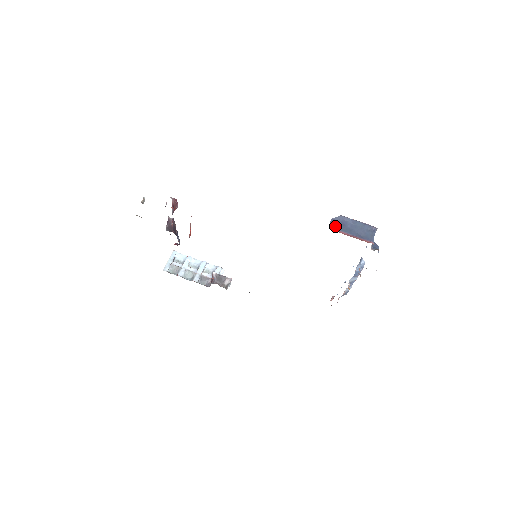
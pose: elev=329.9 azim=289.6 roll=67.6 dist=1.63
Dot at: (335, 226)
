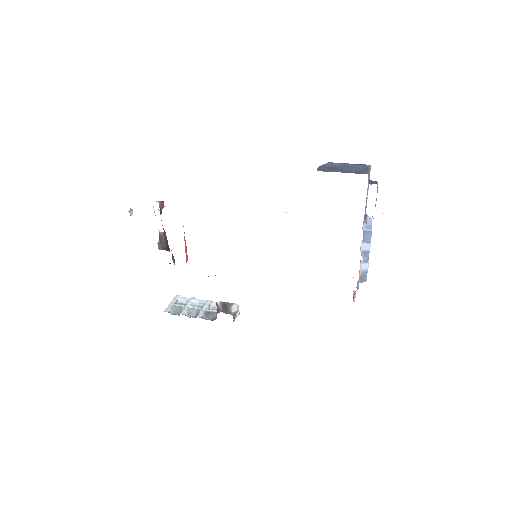
Dot at: (323, 169)
